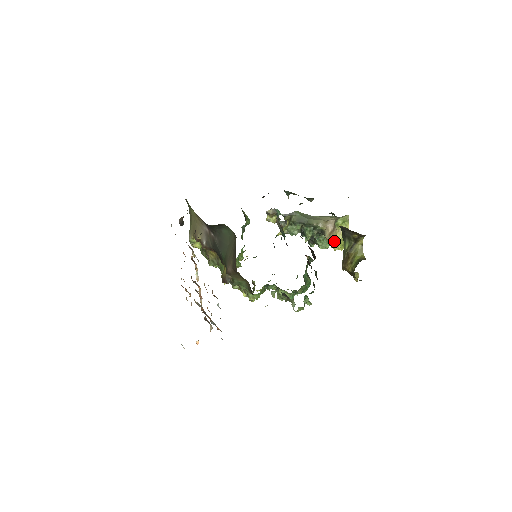
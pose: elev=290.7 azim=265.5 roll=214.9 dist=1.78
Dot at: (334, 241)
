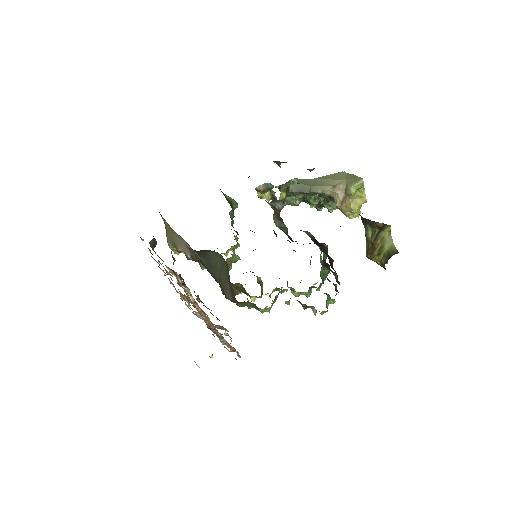
Dot at: (348, 211)
